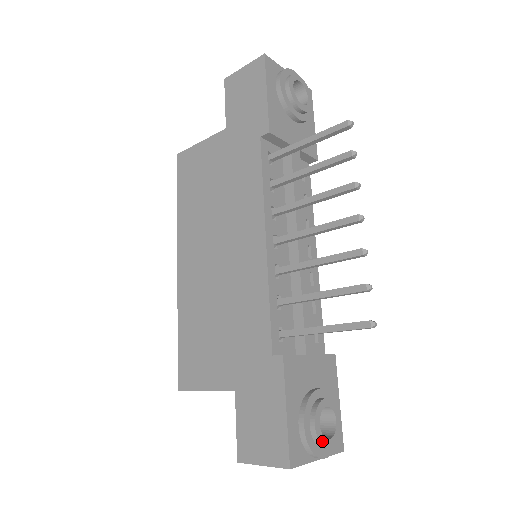
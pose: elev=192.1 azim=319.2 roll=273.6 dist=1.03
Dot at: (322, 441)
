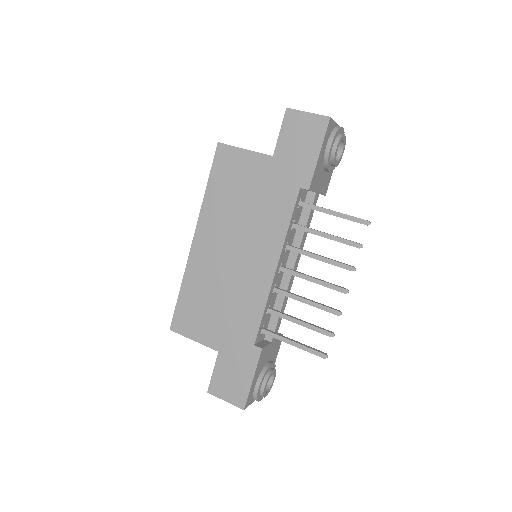
Dot at: (264, 395)
